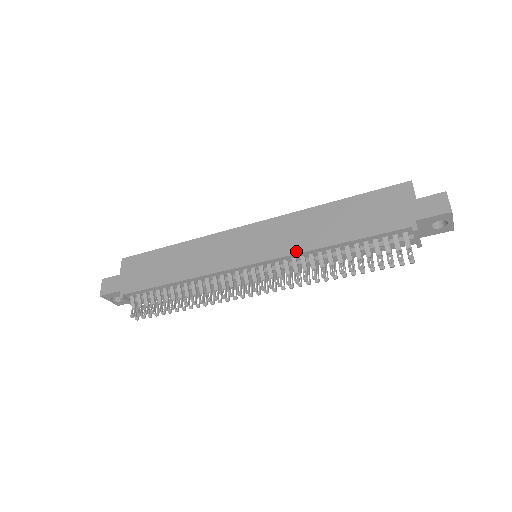
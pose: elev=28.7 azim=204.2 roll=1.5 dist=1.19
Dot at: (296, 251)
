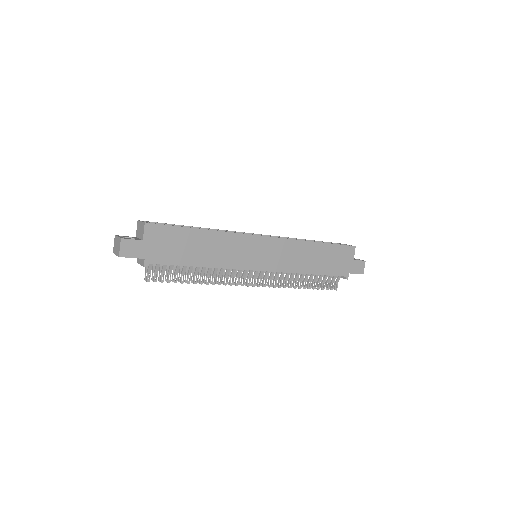
Dot at: (290, 271)
